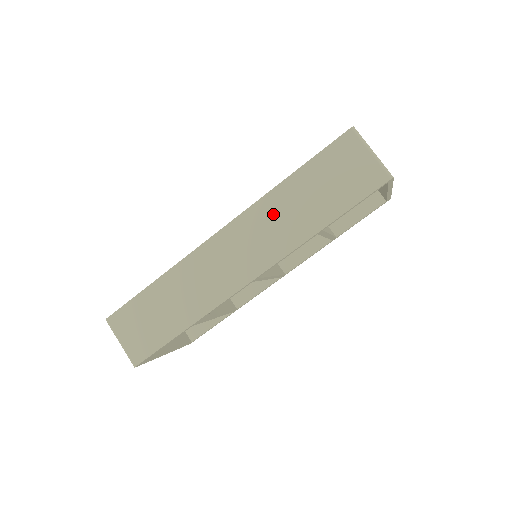
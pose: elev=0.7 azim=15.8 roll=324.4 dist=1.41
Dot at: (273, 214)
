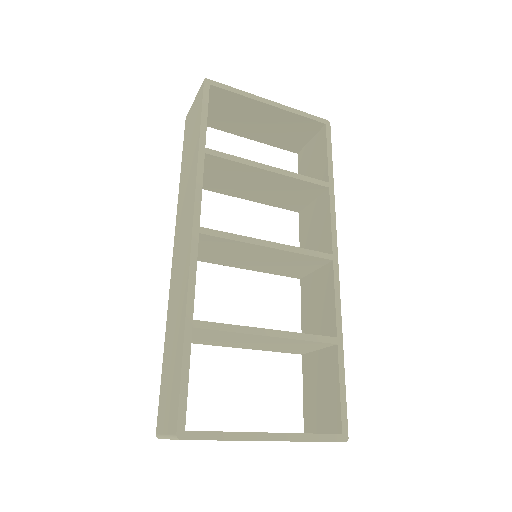
Dot at: (183, 194)
